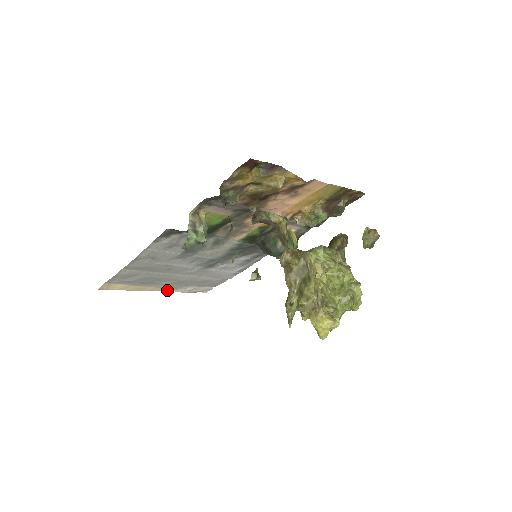
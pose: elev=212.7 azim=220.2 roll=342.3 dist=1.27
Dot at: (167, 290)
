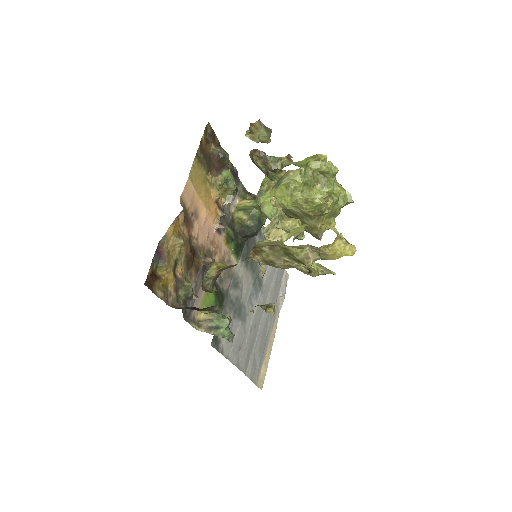
Dot at: (277, 319)
